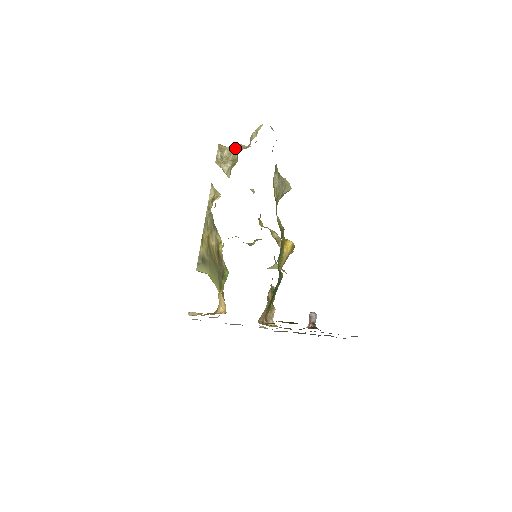
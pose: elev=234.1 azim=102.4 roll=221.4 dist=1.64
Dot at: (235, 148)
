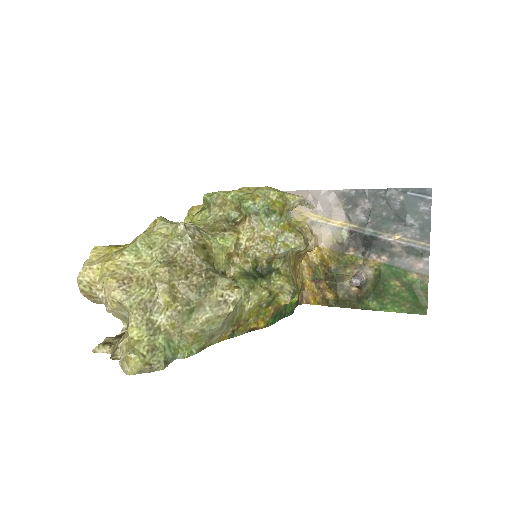
Dot at: (116, 317)
